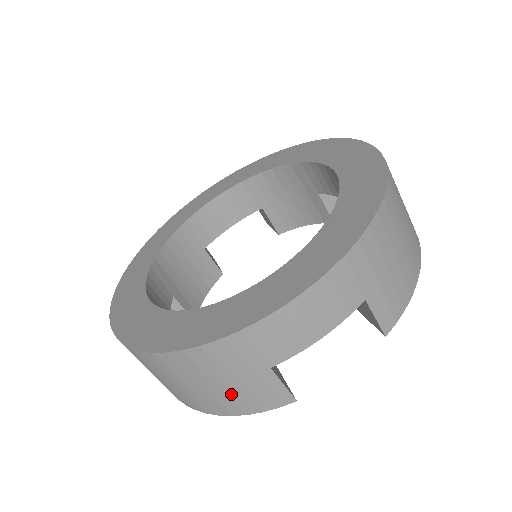
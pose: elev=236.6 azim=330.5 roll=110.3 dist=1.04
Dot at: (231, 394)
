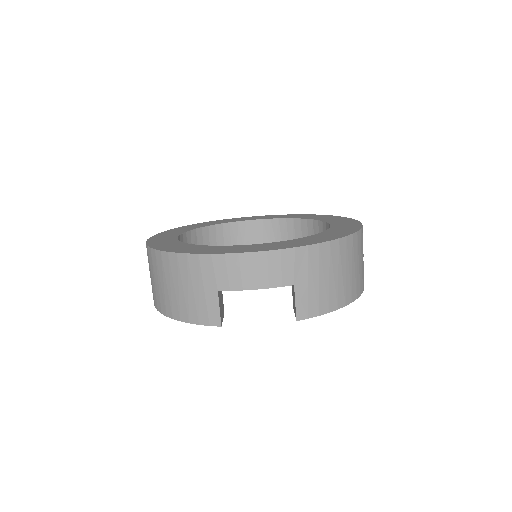
Dot at: (187, 300)
